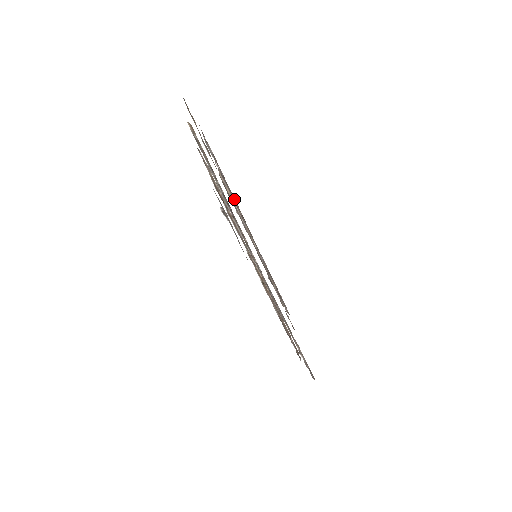
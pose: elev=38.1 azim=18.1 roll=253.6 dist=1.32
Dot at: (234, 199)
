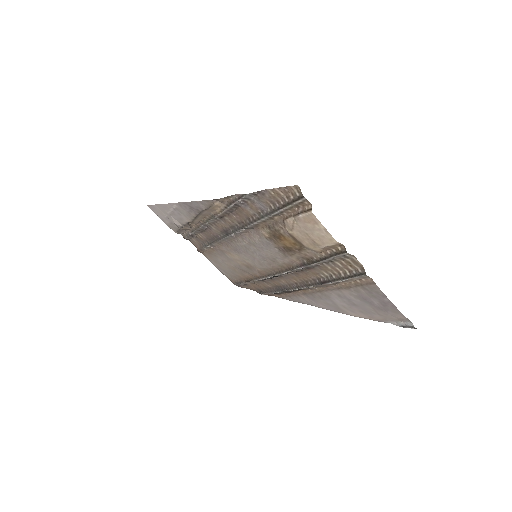
Dot at: (228, 212)
